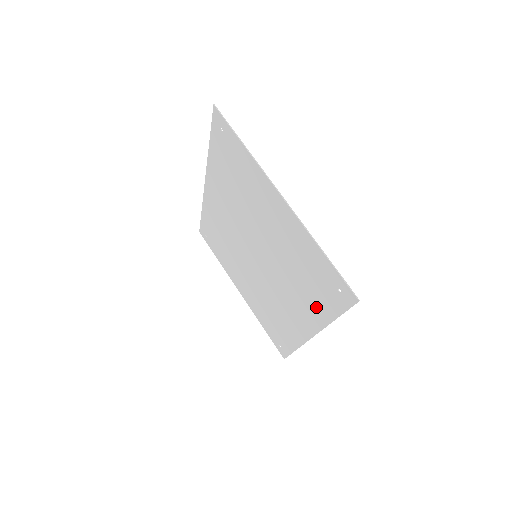
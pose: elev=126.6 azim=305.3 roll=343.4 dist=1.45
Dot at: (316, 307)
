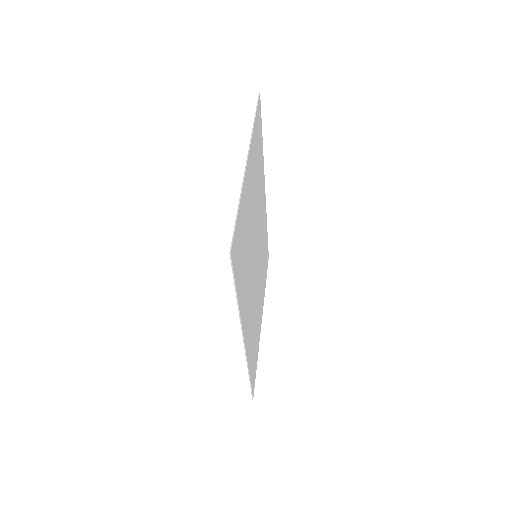
Dot at: occluded
